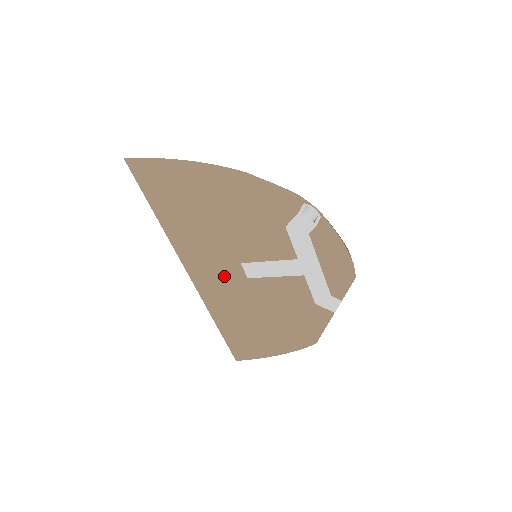
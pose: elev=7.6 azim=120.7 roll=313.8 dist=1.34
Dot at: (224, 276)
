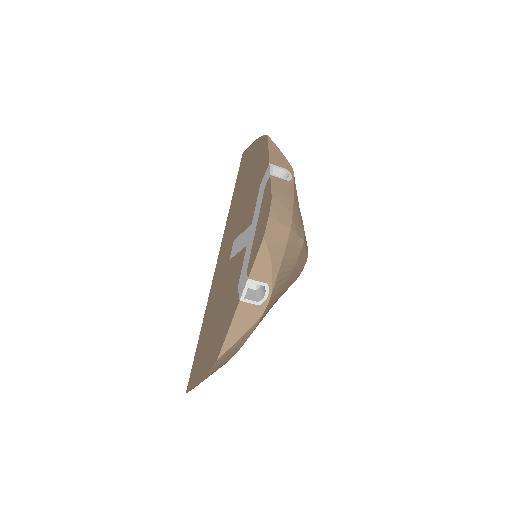
Dot at: (224, 261)
